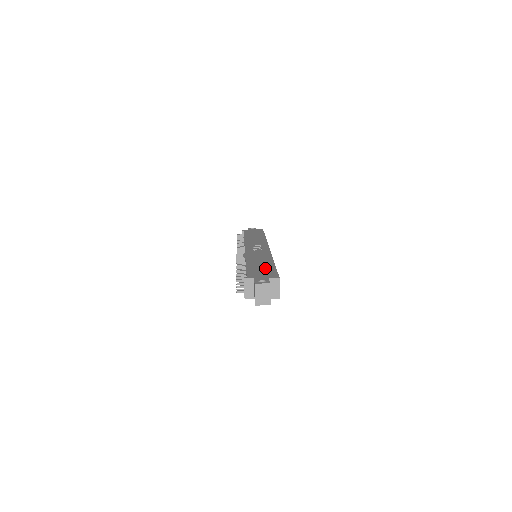
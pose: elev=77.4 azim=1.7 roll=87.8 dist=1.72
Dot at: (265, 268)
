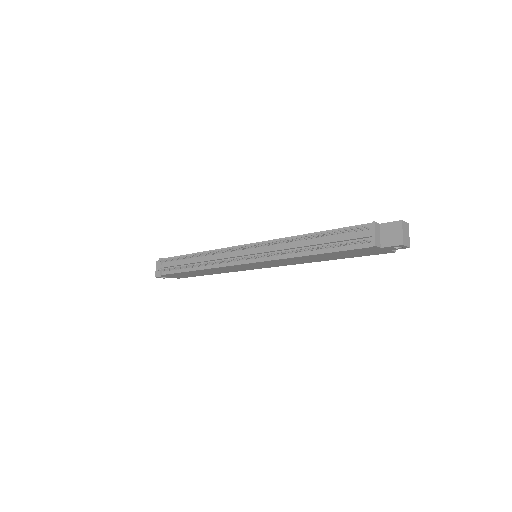
Dot at: occluded
